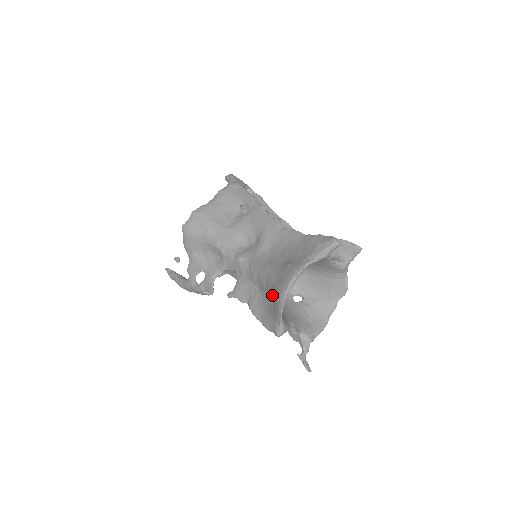
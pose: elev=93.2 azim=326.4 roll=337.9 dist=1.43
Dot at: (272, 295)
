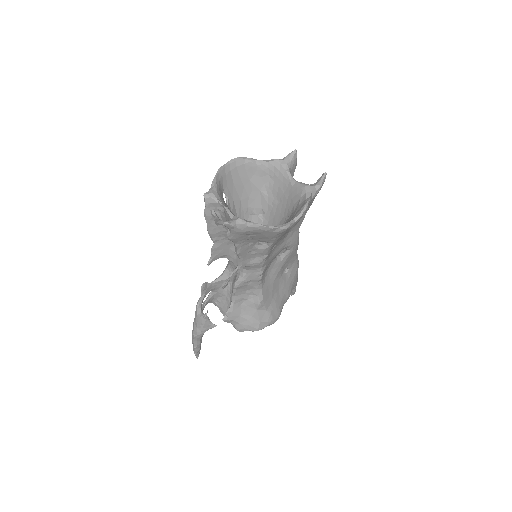
Dot at: (224, 189)
